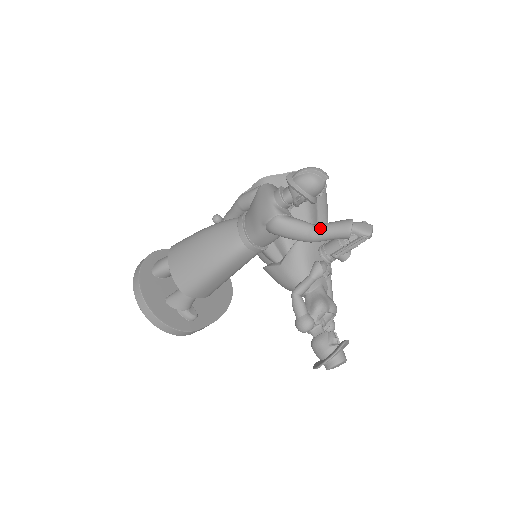
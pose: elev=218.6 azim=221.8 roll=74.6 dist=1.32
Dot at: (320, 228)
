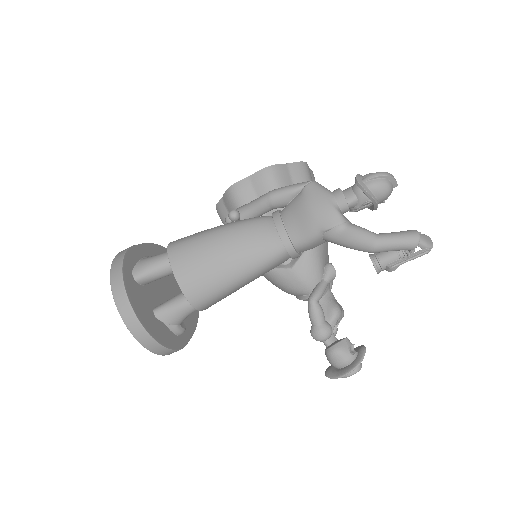
Dot at: (387, 239)
